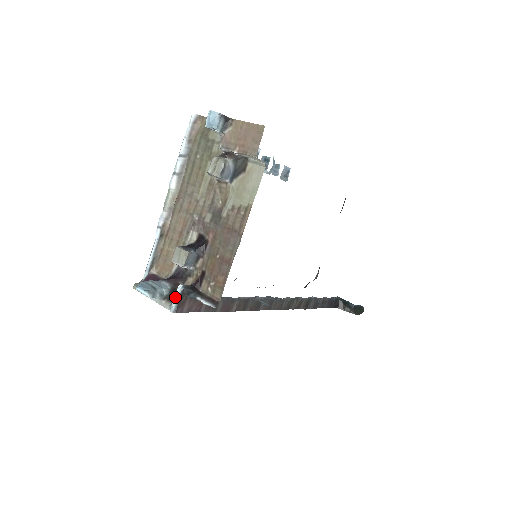
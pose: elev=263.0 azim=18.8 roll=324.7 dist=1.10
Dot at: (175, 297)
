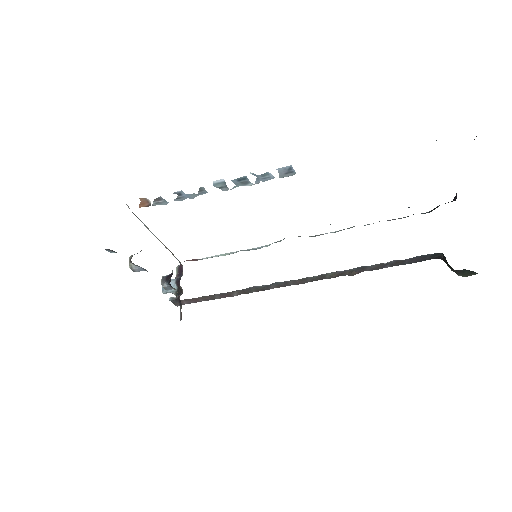
Dot at: occluded
